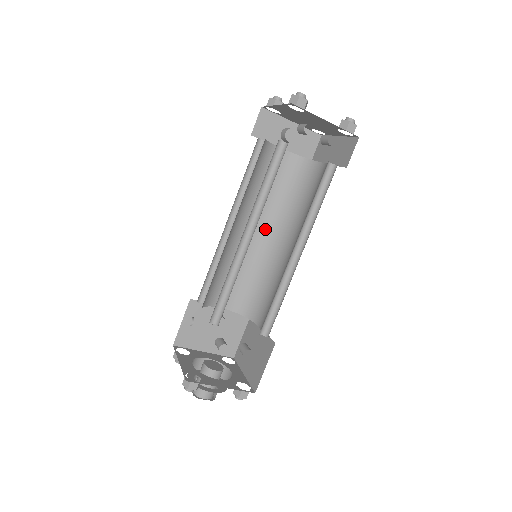
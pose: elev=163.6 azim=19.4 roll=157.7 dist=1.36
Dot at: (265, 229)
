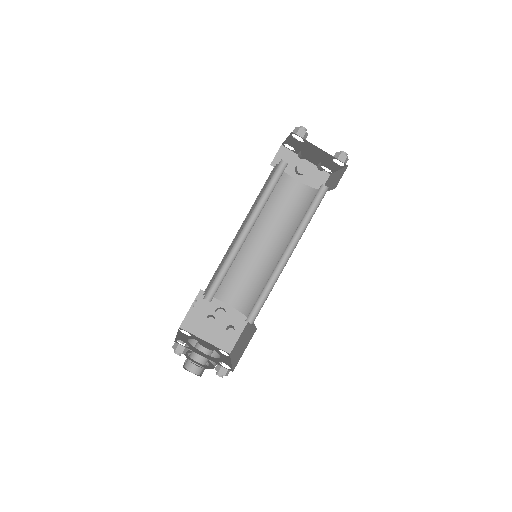
Dot at: (272, 241)
